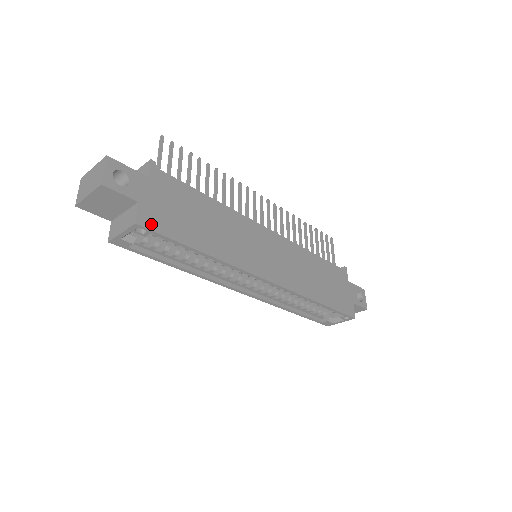
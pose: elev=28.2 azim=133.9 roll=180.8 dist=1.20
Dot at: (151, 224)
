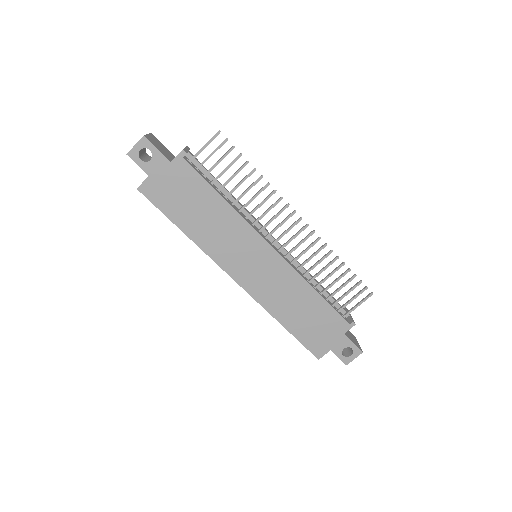
Dot at: (149, 194)
